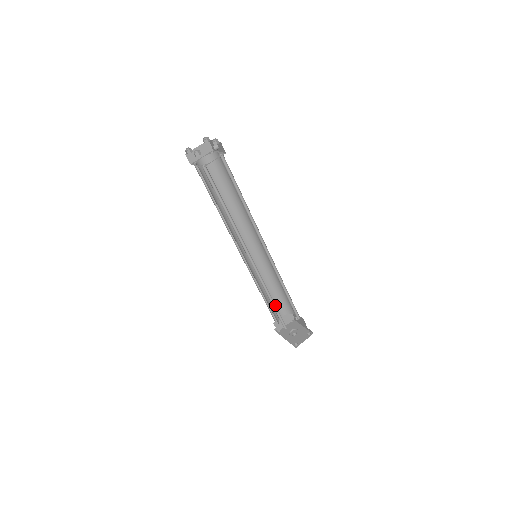
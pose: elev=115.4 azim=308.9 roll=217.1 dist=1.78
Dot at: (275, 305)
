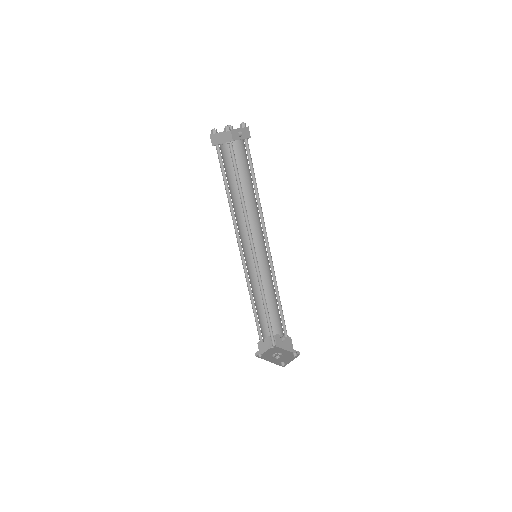
Dot at: (268, 314)
